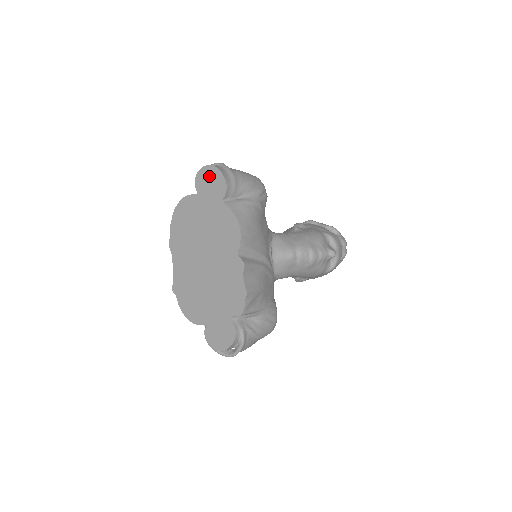
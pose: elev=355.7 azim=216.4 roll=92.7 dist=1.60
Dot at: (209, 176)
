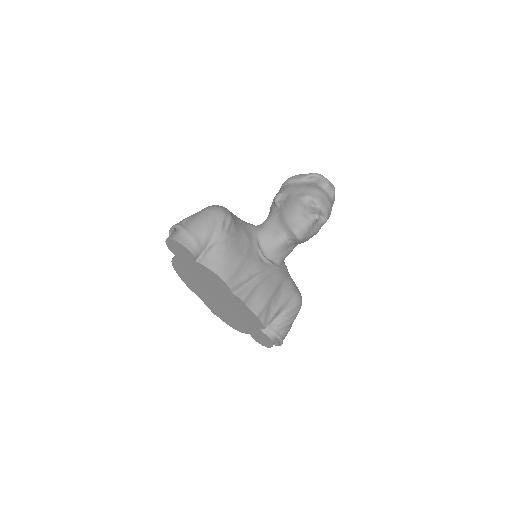
Dot at: (175, 246)
